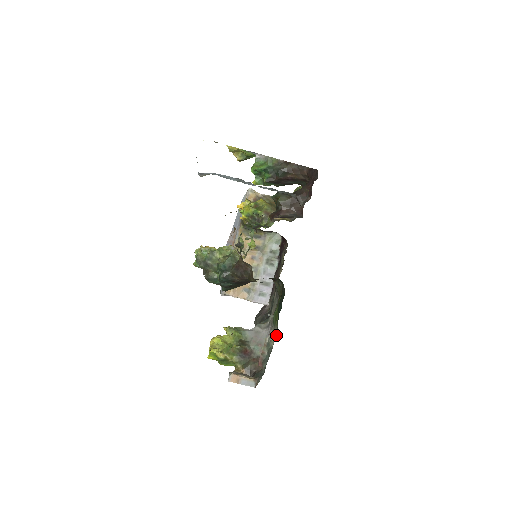
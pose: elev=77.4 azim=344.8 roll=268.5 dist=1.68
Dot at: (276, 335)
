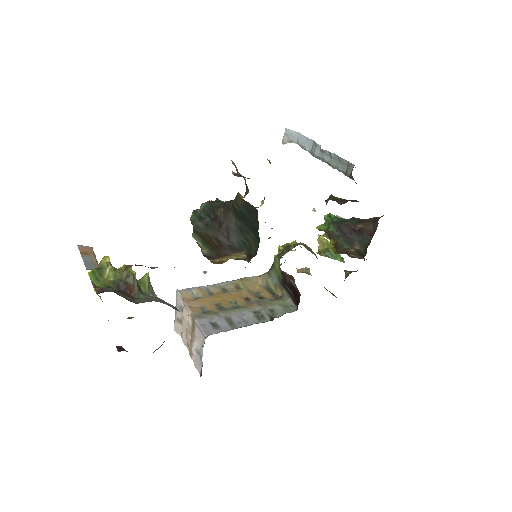
Dot at: occluded
